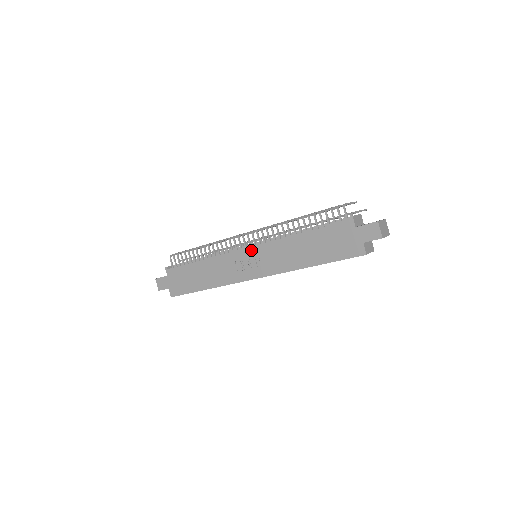
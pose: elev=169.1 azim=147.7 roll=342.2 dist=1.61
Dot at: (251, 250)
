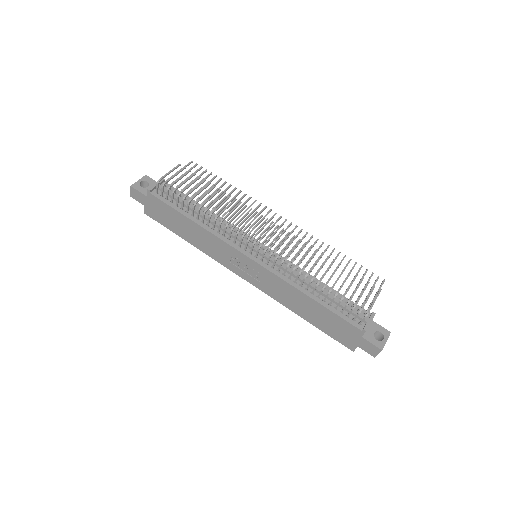
Dot at: (255, 264)
